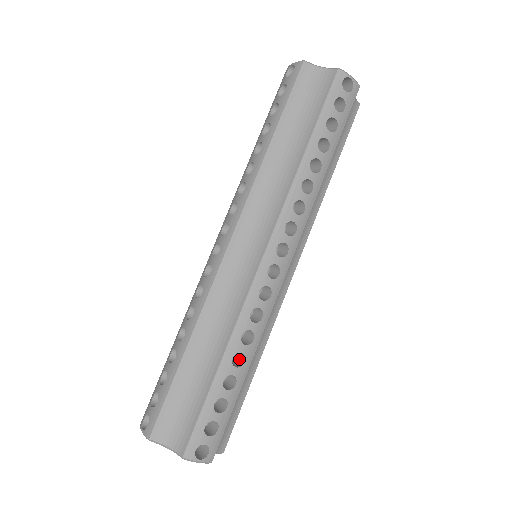
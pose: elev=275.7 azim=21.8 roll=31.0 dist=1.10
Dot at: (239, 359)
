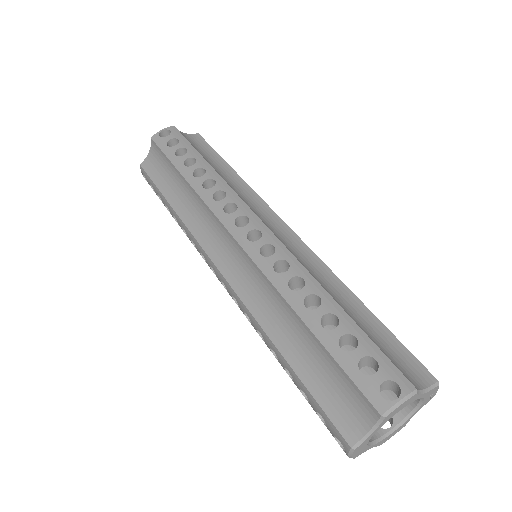
Dot at: occluded
